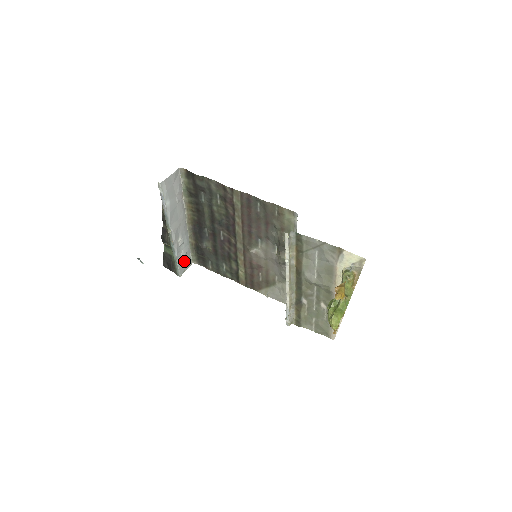
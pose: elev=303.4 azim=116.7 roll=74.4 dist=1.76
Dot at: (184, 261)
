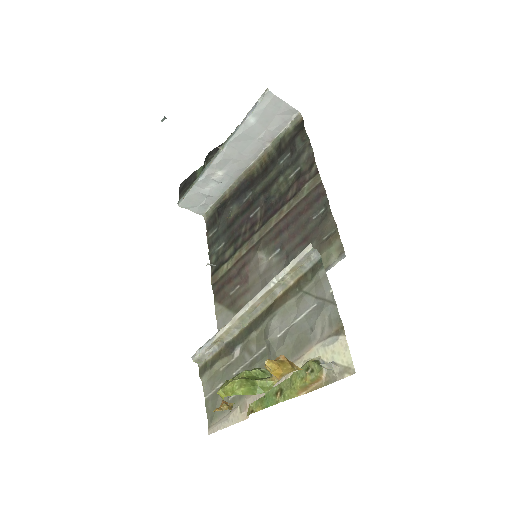
Dot at: (199, 199)
